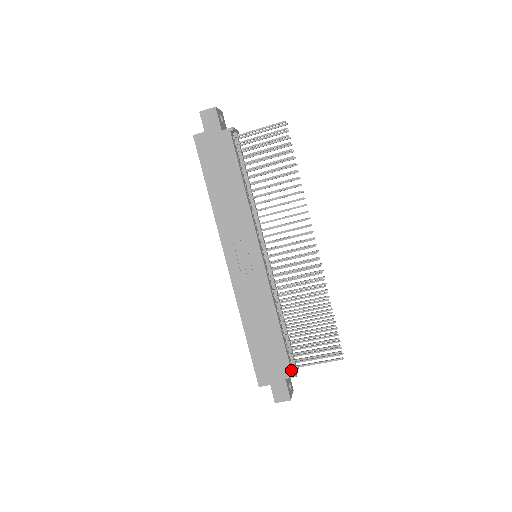
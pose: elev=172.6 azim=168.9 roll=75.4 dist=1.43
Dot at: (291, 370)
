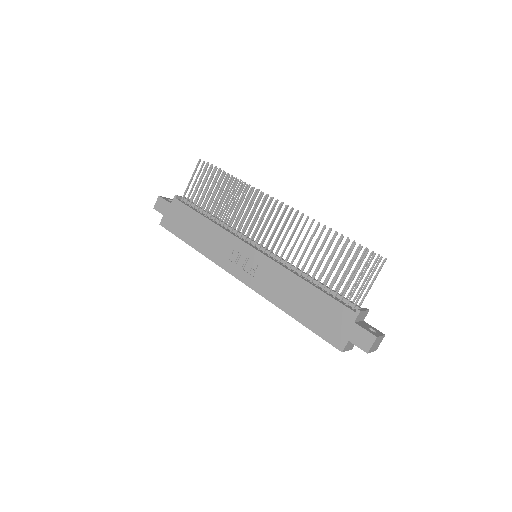
Dot at: (351, 310)
